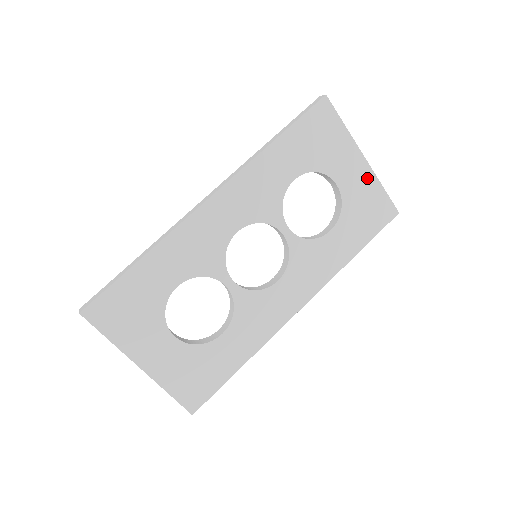
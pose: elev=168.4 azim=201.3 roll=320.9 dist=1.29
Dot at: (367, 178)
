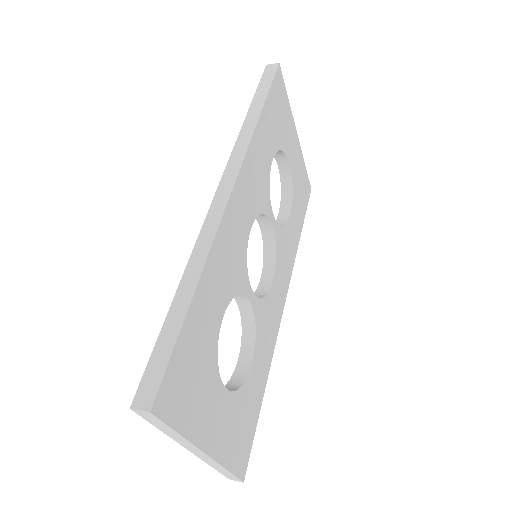
Dot at: (299, 156)
